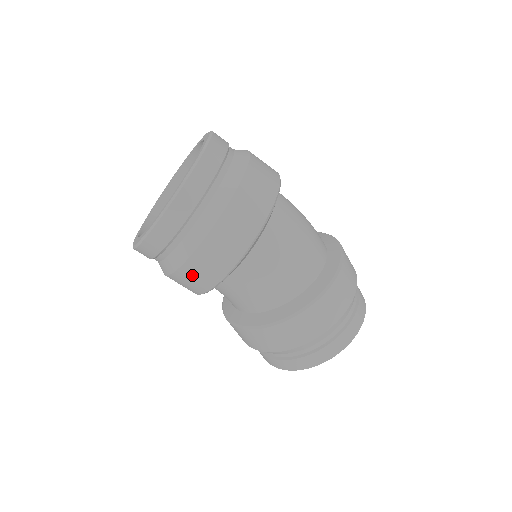
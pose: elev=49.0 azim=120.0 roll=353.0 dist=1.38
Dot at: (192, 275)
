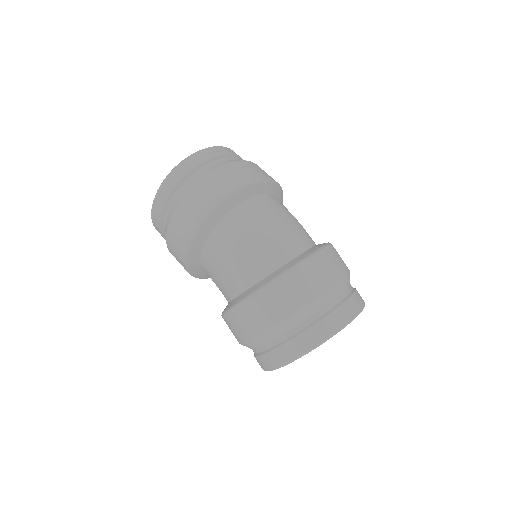
Dot at: (176, 258)
